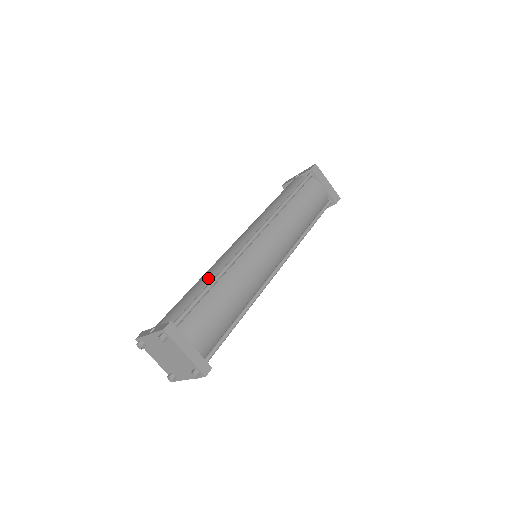
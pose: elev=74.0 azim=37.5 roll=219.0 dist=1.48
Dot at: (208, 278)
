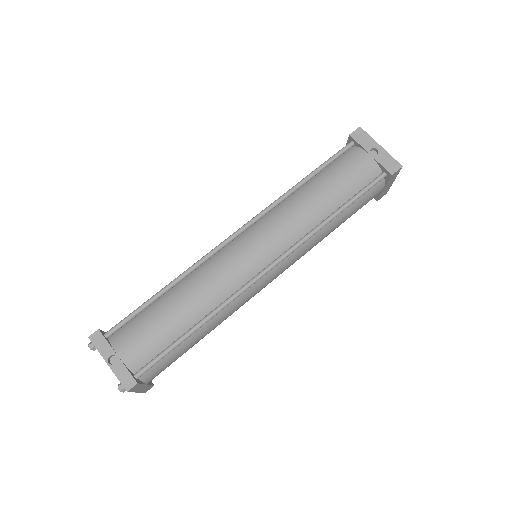
Dot at: (194, 312)
